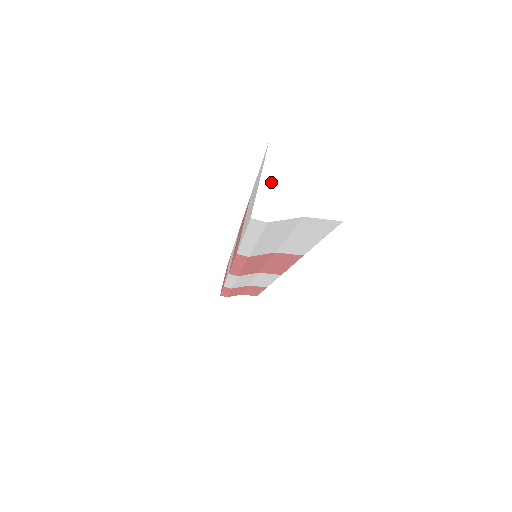
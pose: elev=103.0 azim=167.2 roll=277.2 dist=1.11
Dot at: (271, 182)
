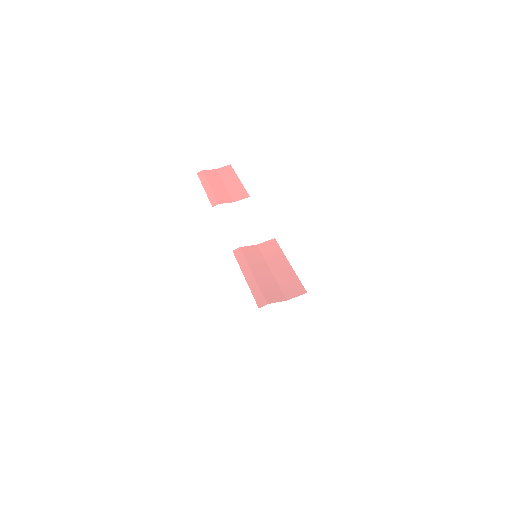
Dot at: (309, 398)
